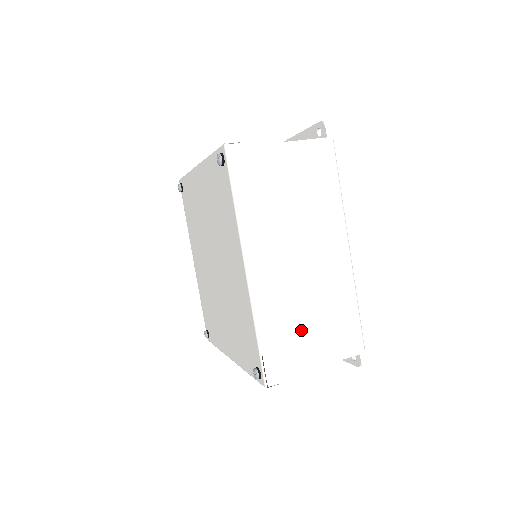
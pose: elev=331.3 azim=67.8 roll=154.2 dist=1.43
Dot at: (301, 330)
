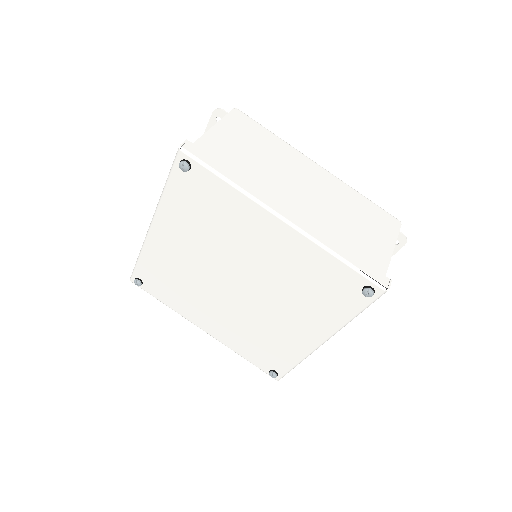
Dot at: (357, 236)
